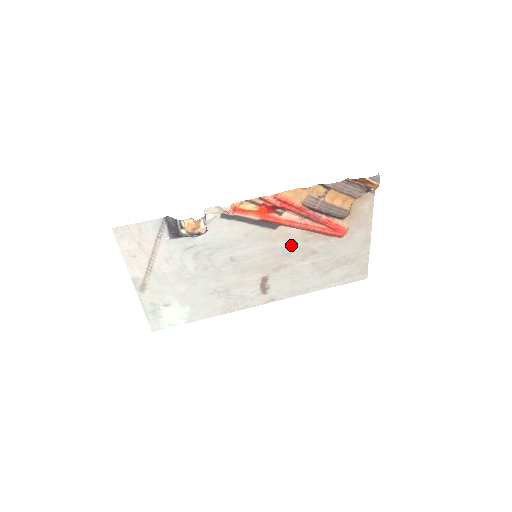
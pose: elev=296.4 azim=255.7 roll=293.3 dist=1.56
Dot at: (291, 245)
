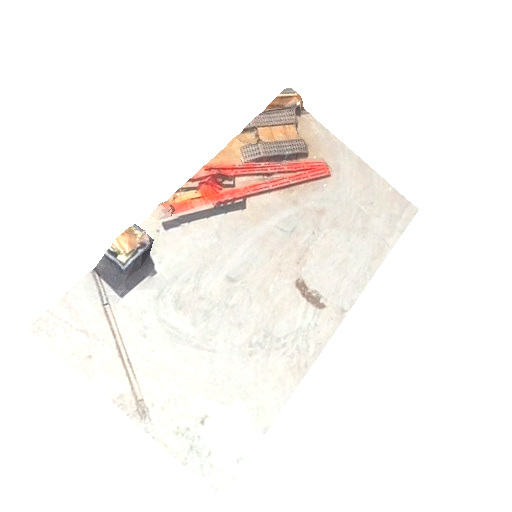
Dot at: (284, 218)
